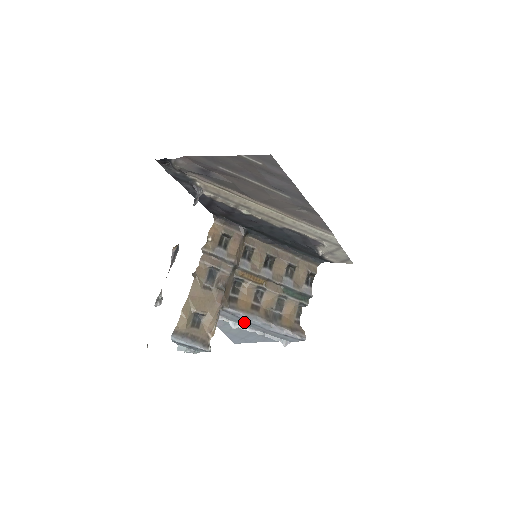
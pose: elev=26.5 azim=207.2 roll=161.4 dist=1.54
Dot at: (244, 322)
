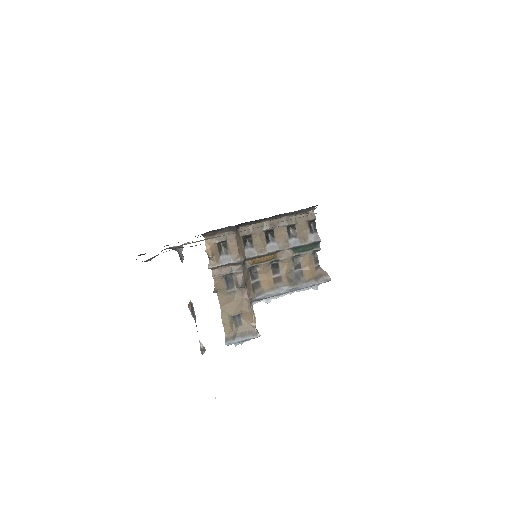
Dot at: occluded
